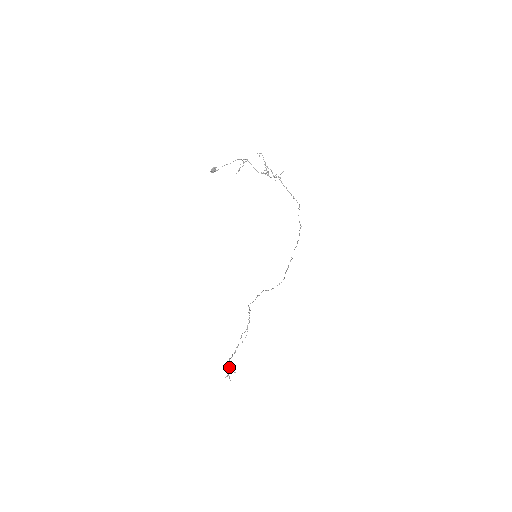
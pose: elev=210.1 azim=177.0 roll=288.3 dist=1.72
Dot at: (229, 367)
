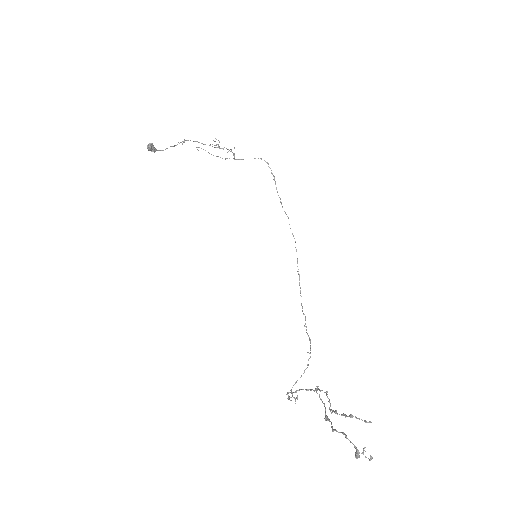
Dot at: (345, 415)
